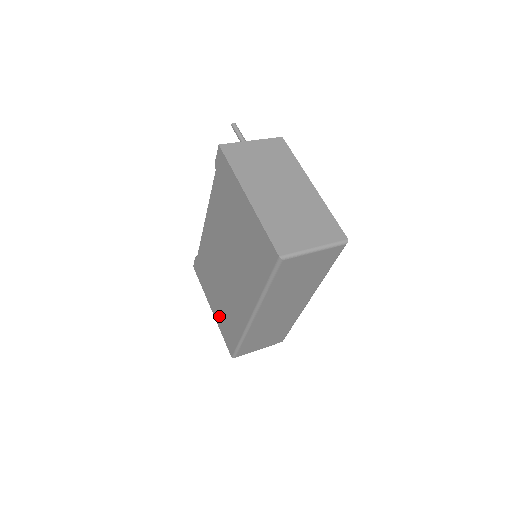
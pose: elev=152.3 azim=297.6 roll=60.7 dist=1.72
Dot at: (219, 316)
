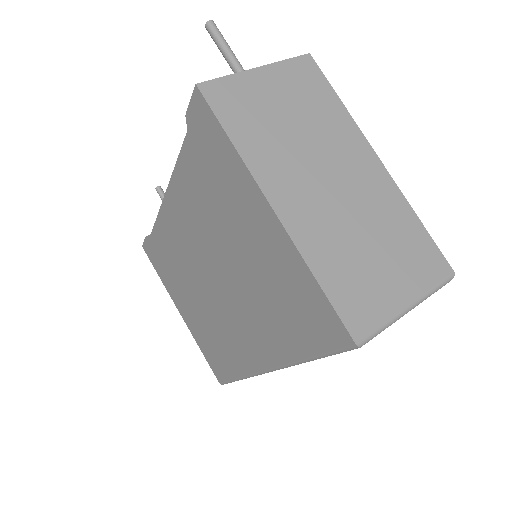
Dot at: (196, 330)
